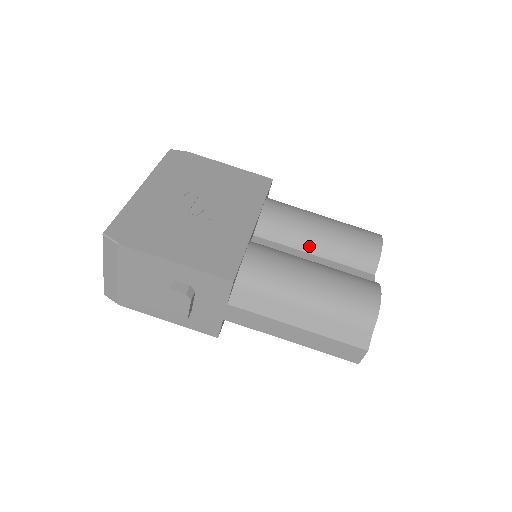
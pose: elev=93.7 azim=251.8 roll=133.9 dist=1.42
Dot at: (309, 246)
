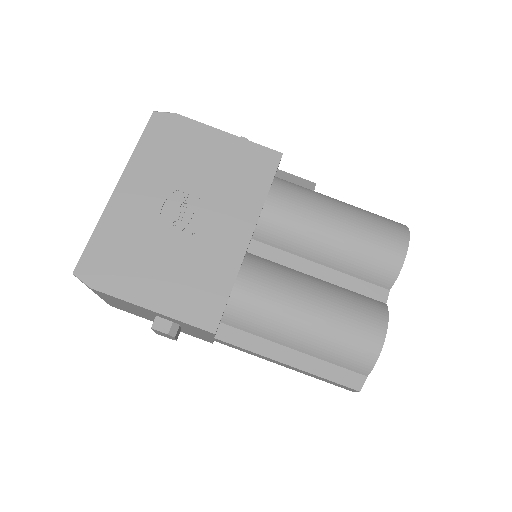
Dot at: (316, 255)
